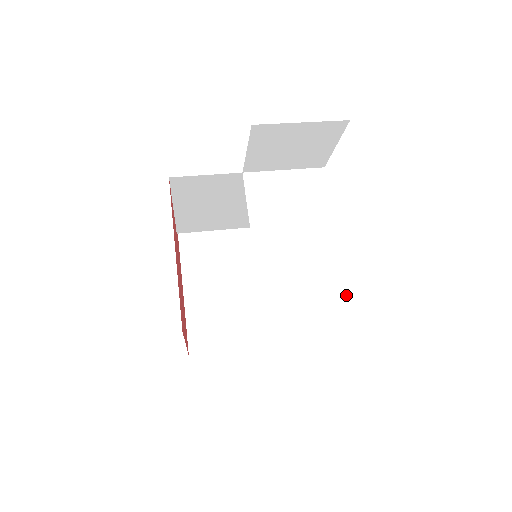
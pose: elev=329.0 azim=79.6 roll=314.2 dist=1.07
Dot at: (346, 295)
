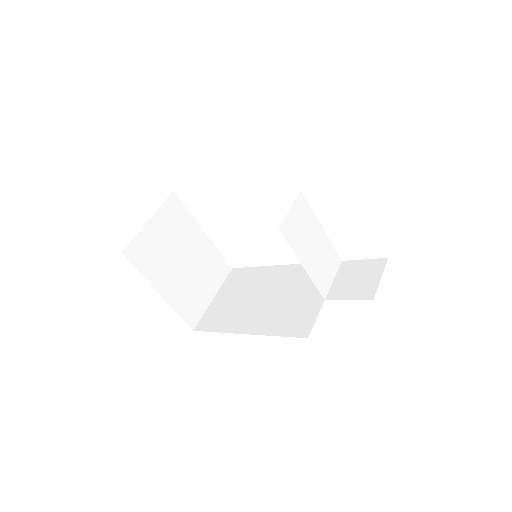
Dot at: (337, 256)
